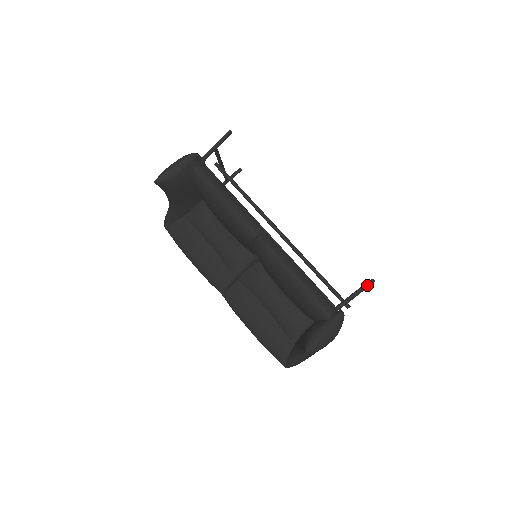
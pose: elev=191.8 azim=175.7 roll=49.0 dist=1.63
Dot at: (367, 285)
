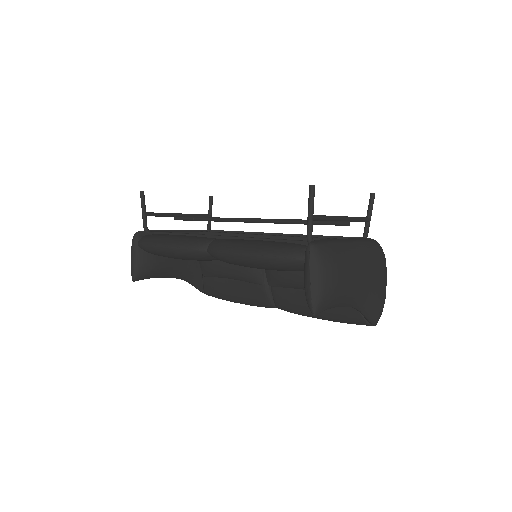
Dot at: (310, 196)
